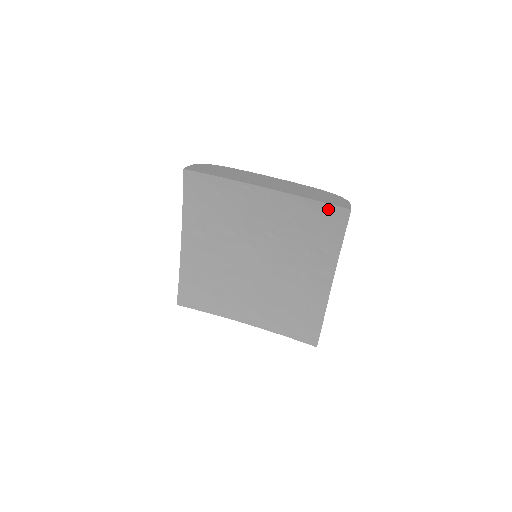
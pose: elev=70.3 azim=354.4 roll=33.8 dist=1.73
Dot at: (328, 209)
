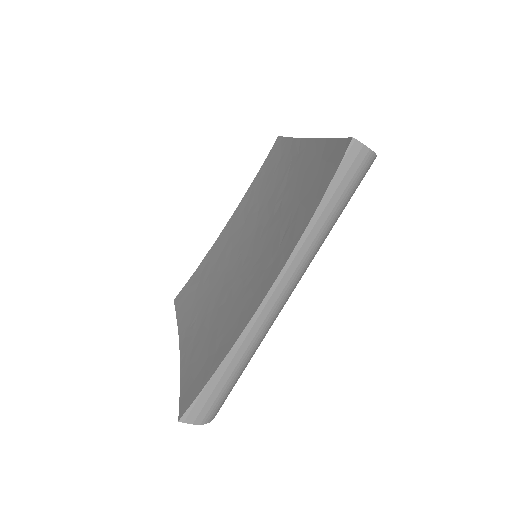
Dot at: (335, 149)
